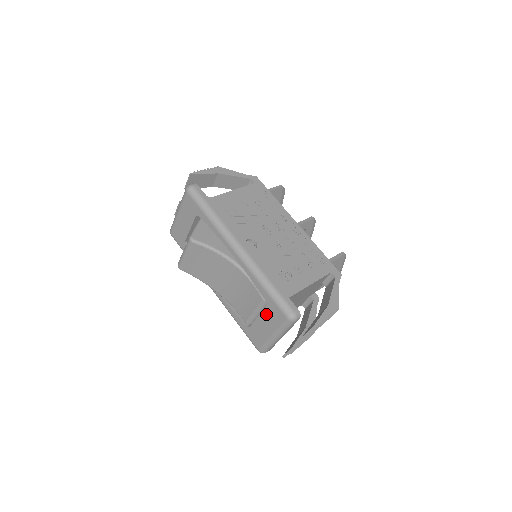
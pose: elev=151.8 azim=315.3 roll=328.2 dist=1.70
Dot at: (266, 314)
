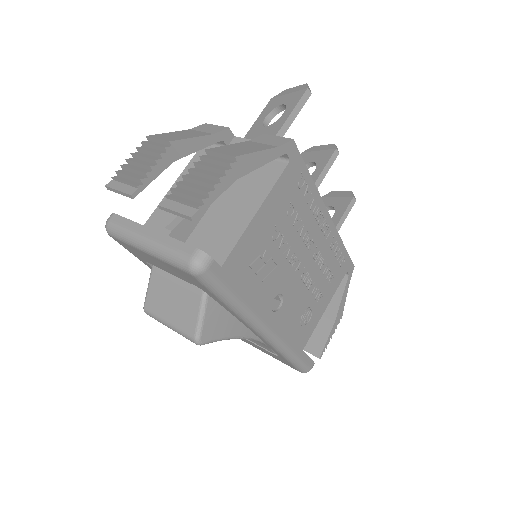
Dot at: occluded
